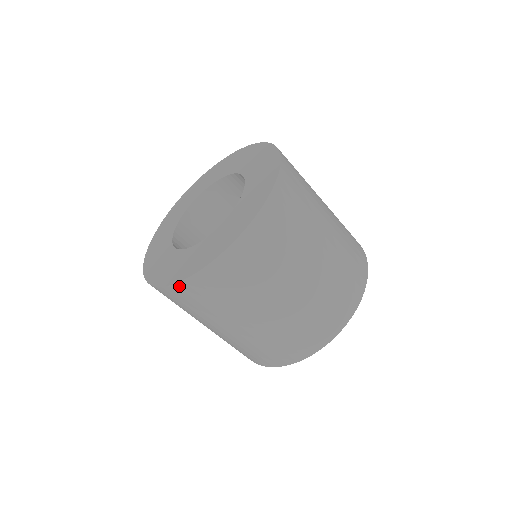
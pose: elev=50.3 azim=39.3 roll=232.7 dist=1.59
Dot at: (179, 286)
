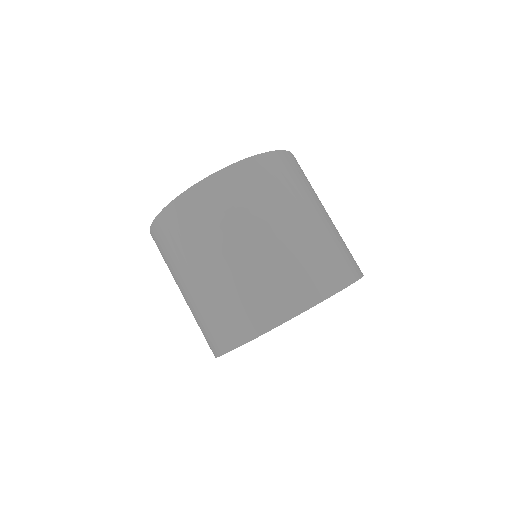
Dot at: (174, 204)
